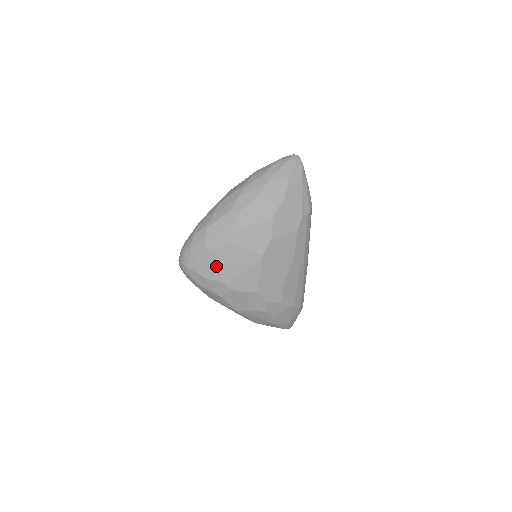
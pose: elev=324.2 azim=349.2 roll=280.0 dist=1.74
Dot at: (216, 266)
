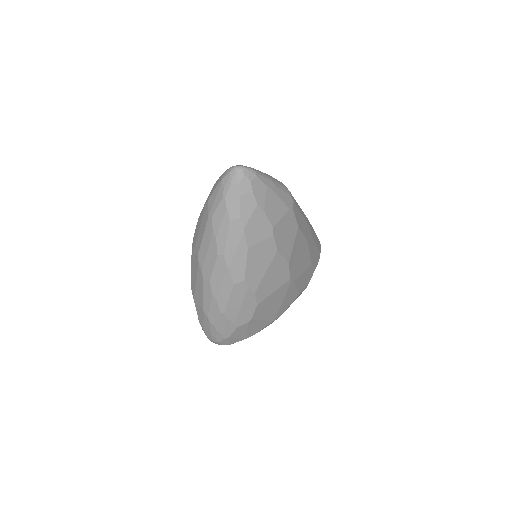
Dot at: (258, 324)
